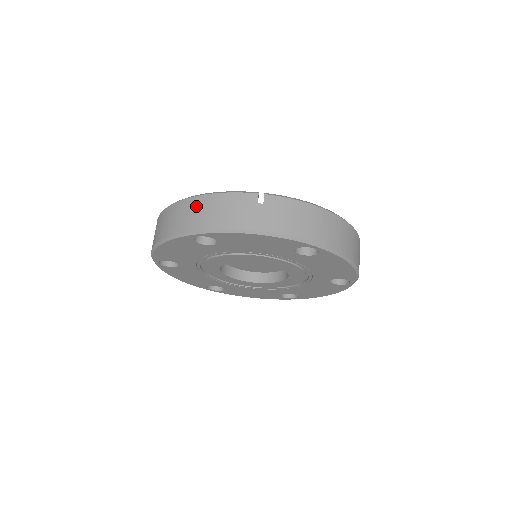
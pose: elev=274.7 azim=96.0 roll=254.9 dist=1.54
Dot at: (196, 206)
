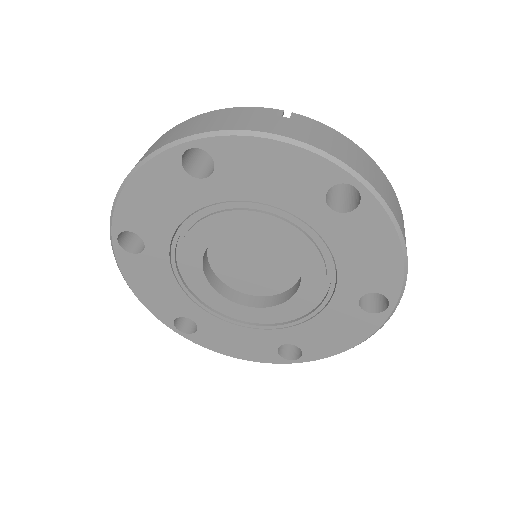
Dot at: (195, 121)
